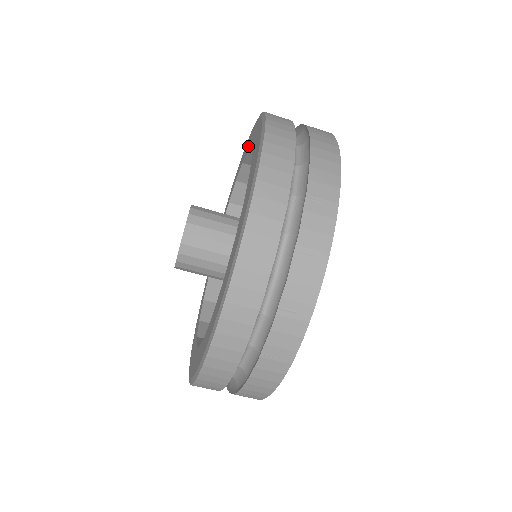
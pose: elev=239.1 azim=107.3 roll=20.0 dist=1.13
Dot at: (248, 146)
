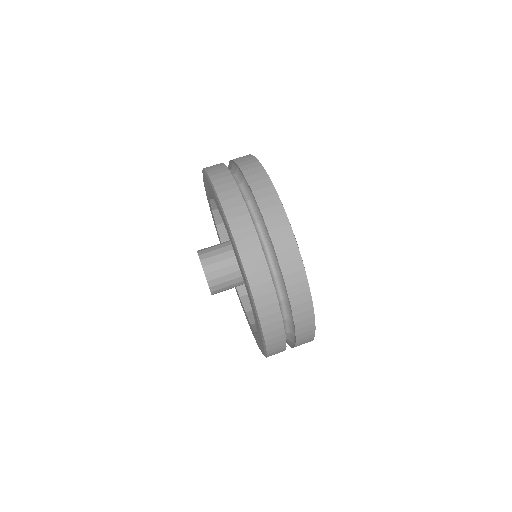
Dot at: occluded
